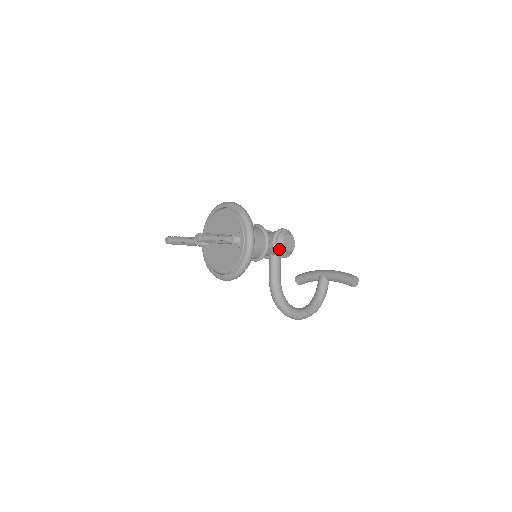
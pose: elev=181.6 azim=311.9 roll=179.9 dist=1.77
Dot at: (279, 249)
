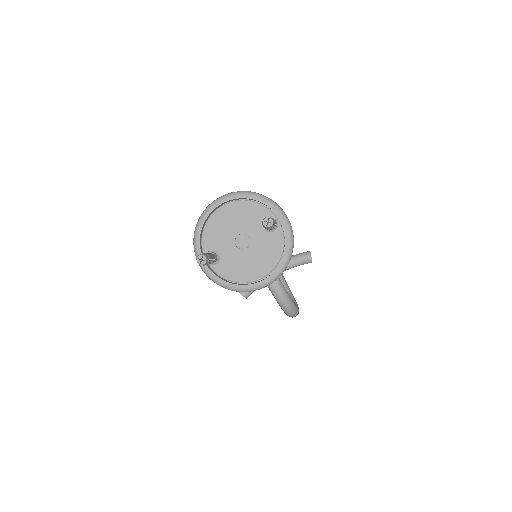
Dot at: occluded
